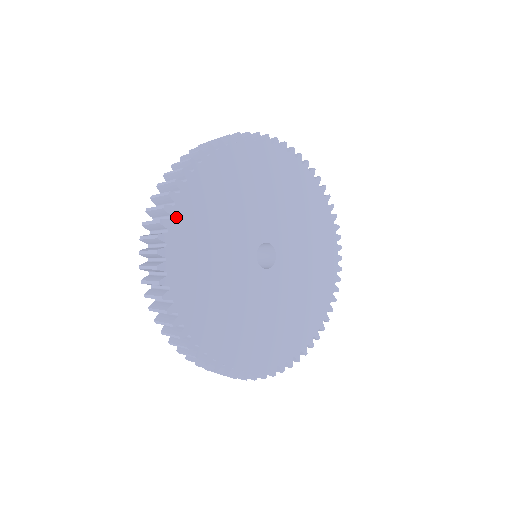
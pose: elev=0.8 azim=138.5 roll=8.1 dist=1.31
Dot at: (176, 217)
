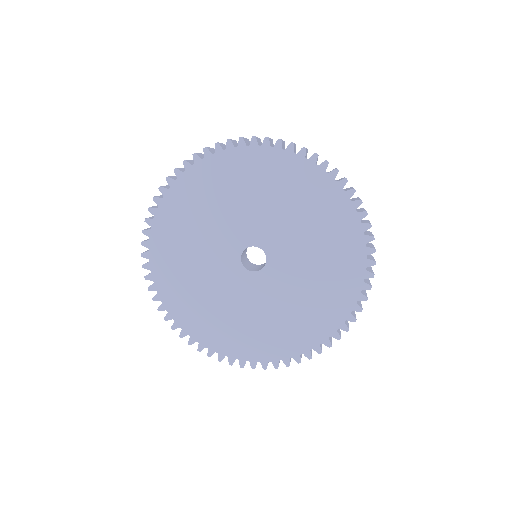
Dot at: (170, 308)
